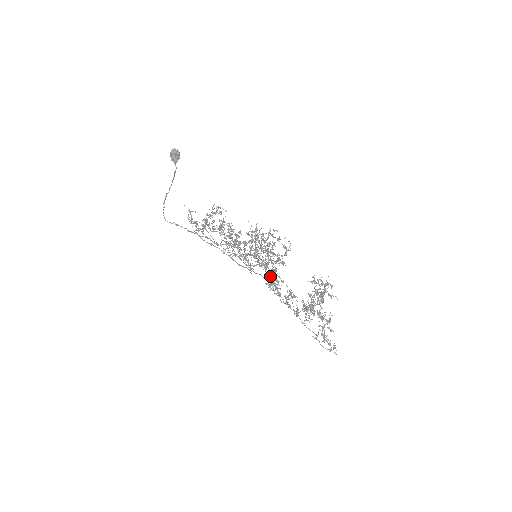
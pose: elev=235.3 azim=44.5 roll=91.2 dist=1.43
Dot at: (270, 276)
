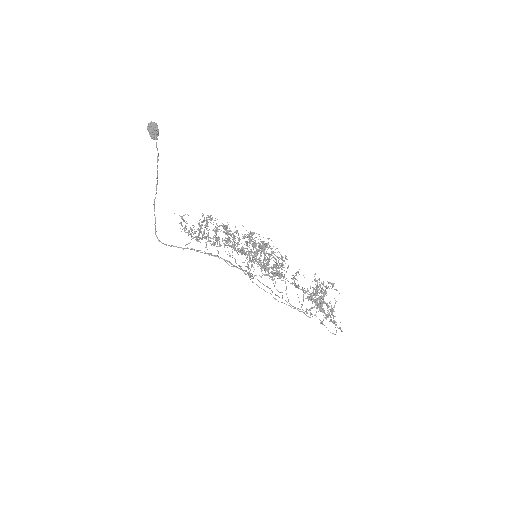
Dot at: occluded
